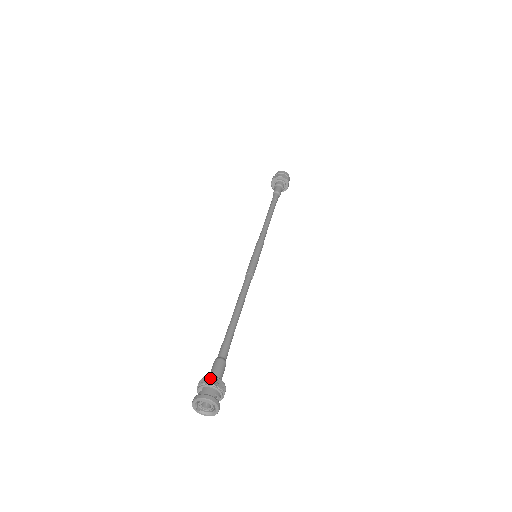
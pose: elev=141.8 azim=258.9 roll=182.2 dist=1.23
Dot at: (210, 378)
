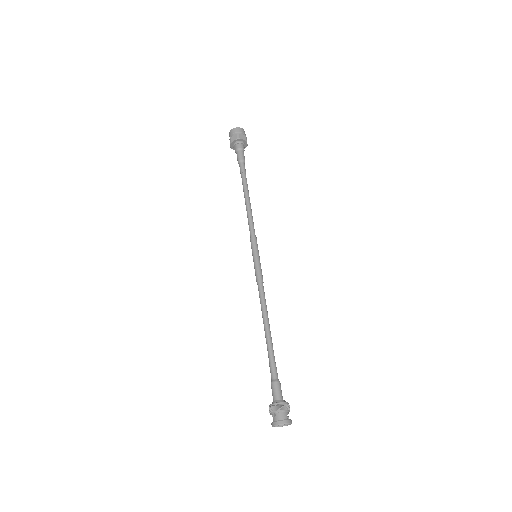
Dot at: (279, 406)
